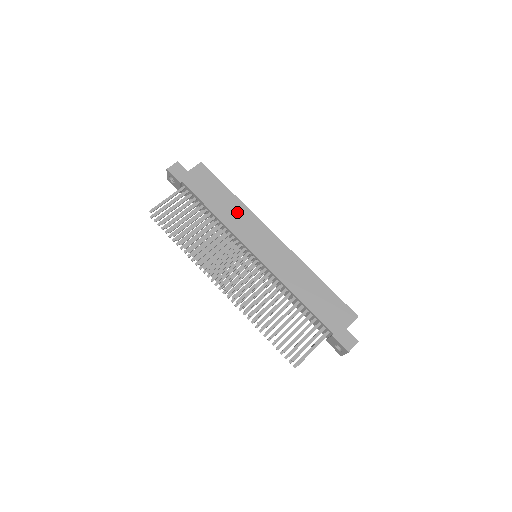
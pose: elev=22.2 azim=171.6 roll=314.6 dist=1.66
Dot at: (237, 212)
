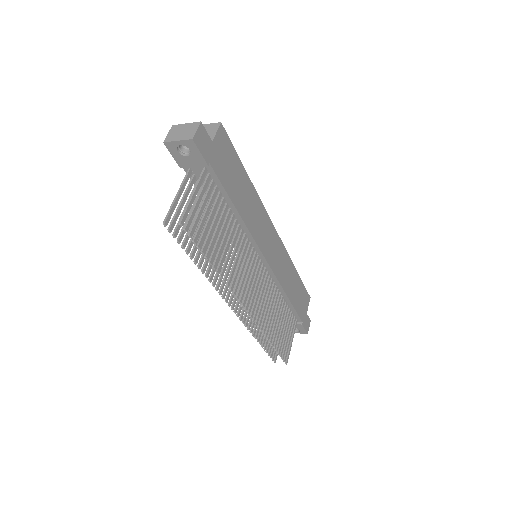
Dot at: (253, 205)
